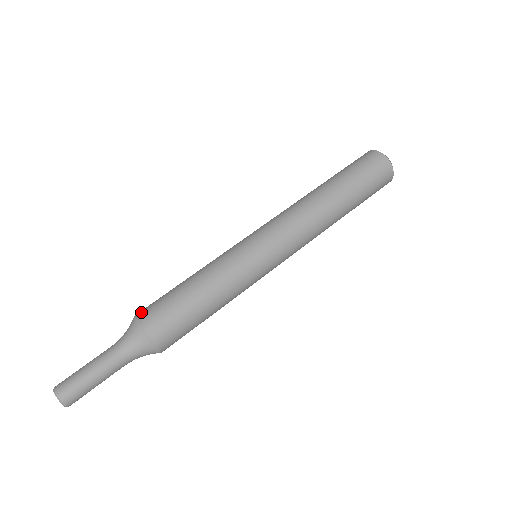
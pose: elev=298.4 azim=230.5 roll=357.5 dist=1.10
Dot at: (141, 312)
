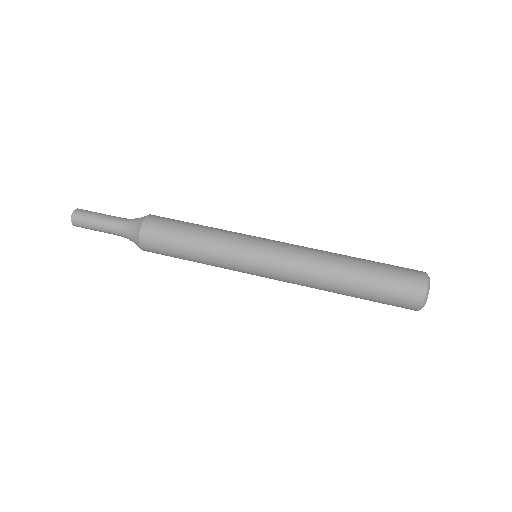
Dot at: (153, 216)
